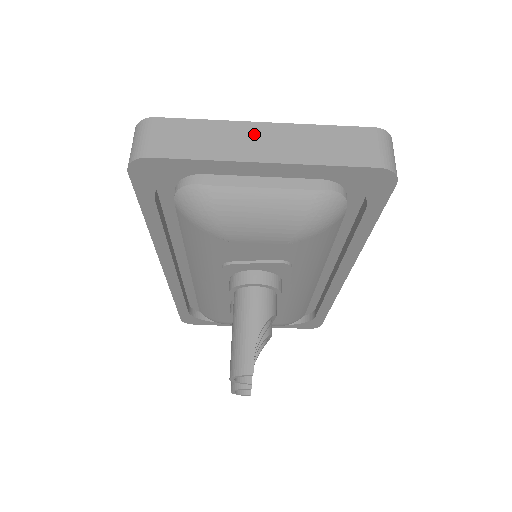
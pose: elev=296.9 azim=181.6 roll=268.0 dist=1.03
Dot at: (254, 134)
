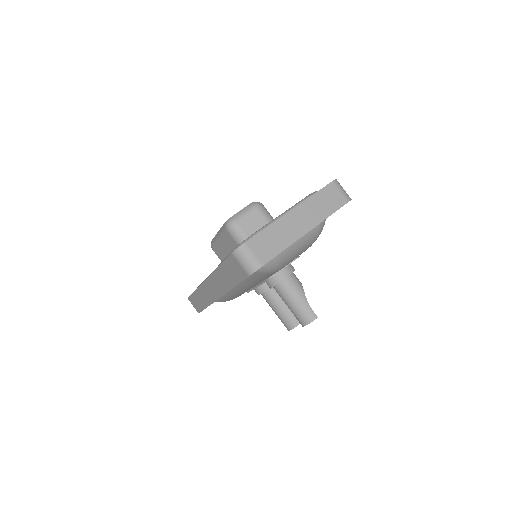
Dot at: (292, 220)
